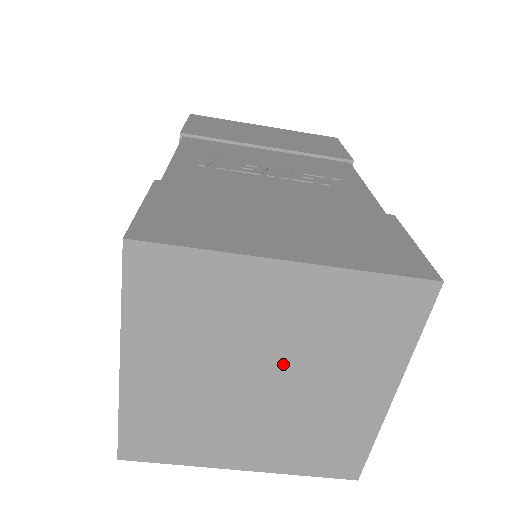
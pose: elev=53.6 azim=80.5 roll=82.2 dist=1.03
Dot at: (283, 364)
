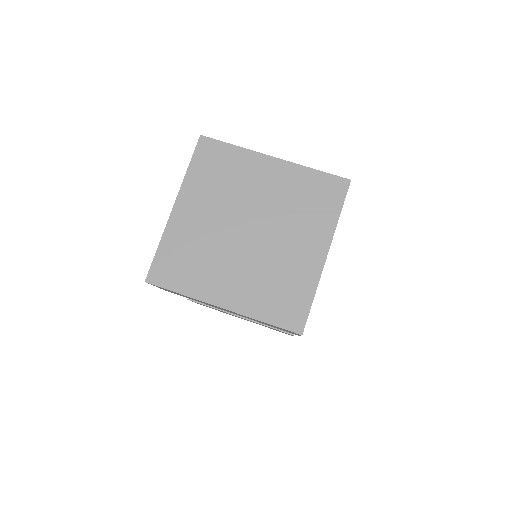
Dot at: (263, 220)
